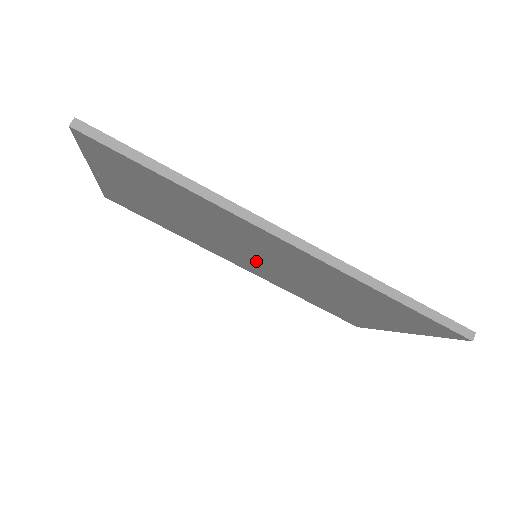
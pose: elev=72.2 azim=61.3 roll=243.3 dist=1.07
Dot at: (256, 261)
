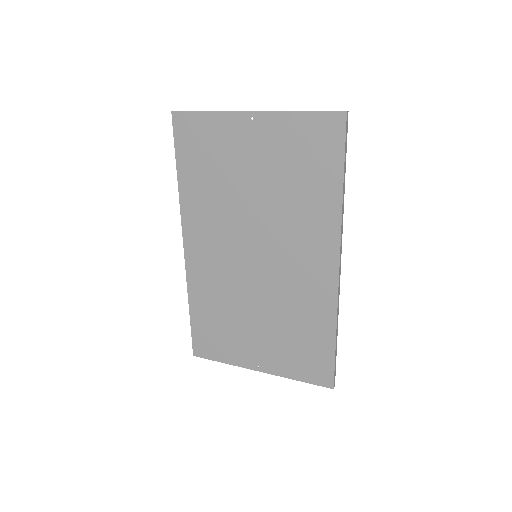
Dot at: (240, 258)
